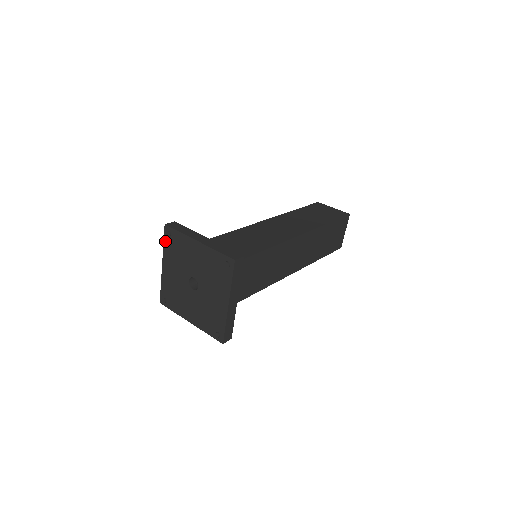
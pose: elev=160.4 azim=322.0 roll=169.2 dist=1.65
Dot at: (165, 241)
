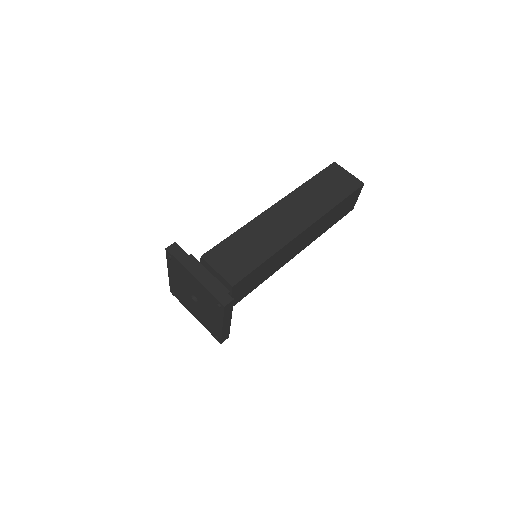
Dot at: (168, 259)
